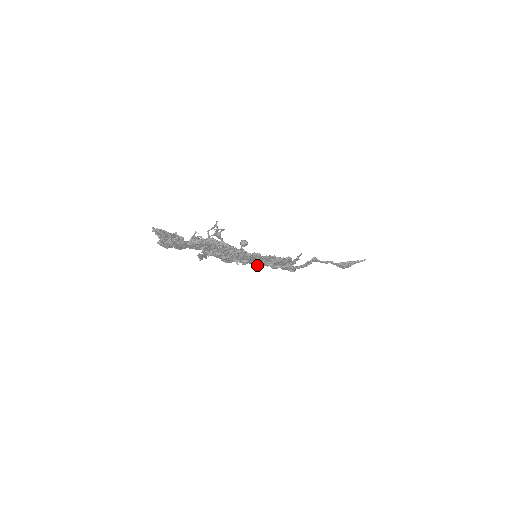
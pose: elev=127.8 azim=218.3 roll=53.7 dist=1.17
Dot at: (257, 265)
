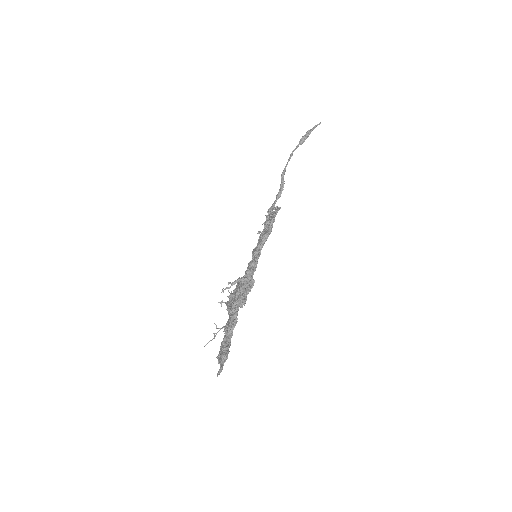
Dot at: occluded
